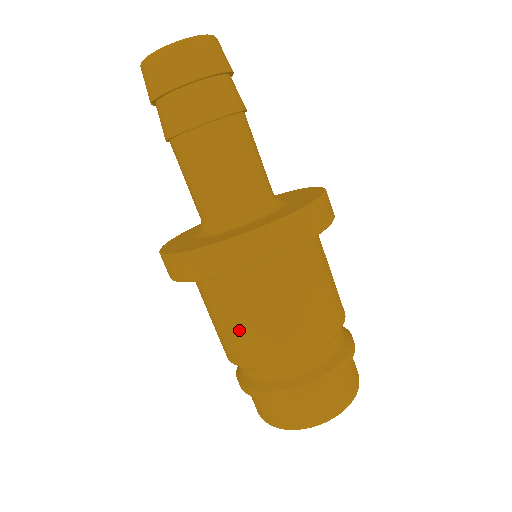
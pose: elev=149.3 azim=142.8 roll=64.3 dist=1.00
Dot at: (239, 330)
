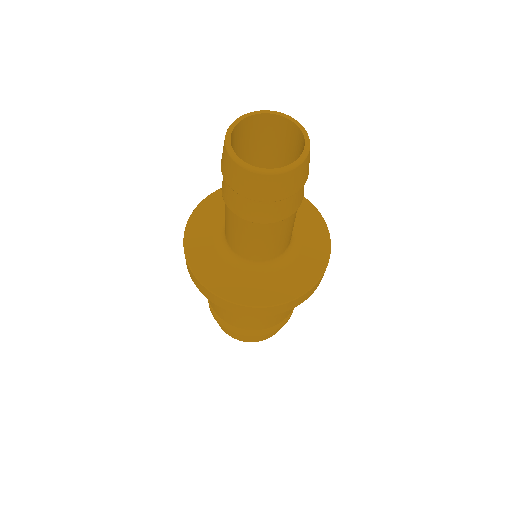
Dot at: (229, 313)
